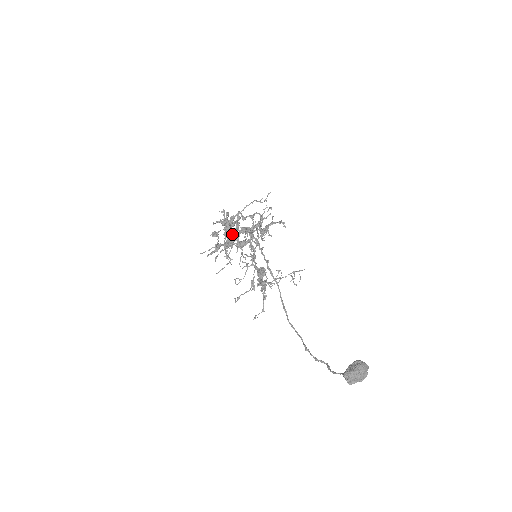
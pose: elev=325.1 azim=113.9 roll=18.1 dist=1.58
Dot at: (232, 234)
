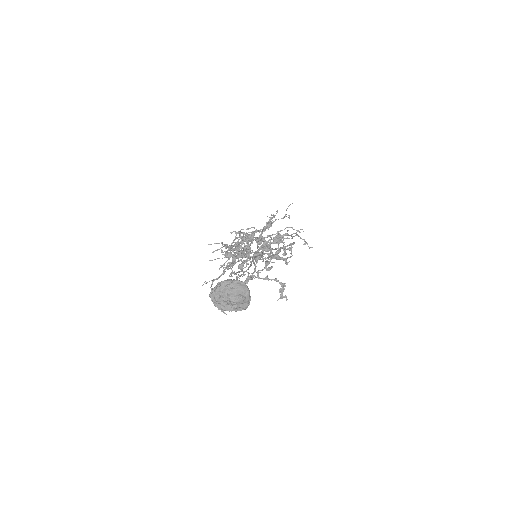
Dot at: (245, 236)
